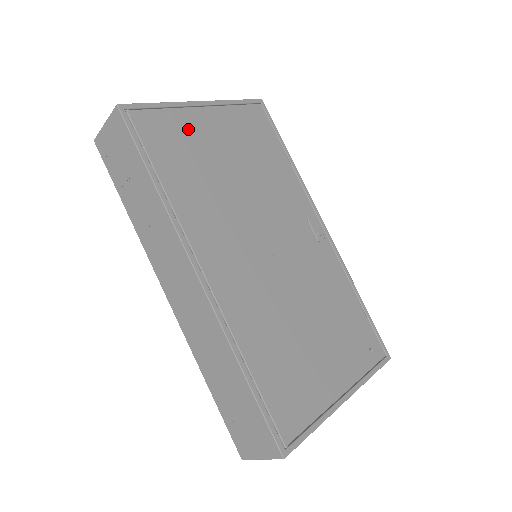
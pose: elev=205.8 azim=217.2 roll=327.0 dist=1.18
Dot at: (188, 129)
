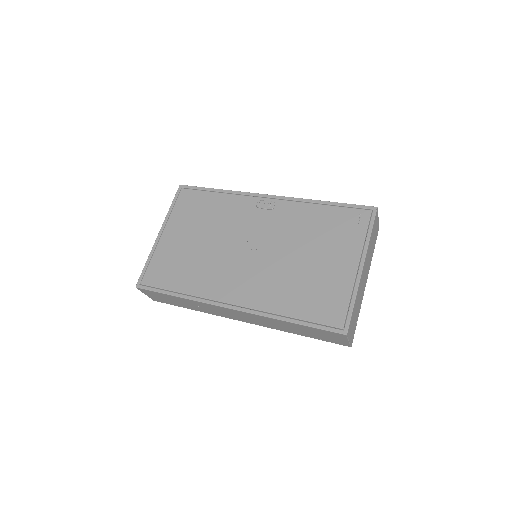
Dot at: (166, 254)
